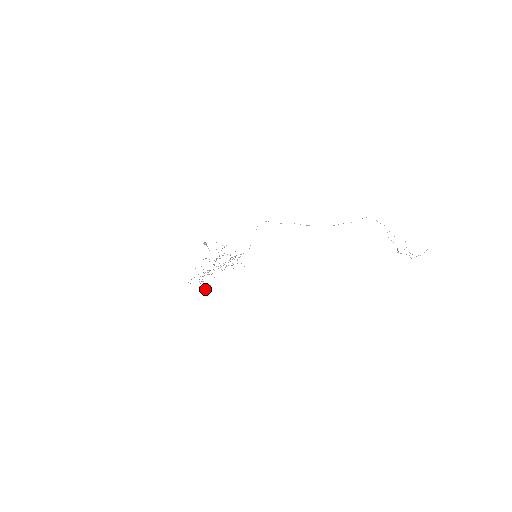
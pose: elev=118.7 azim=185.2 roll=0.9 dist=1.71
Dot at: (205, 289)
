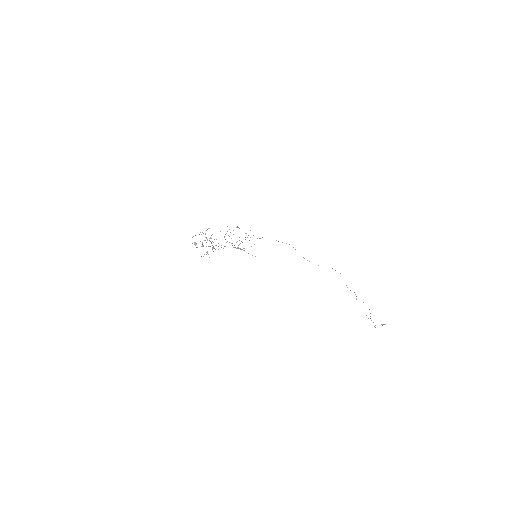
Dot at: (204, 254)
